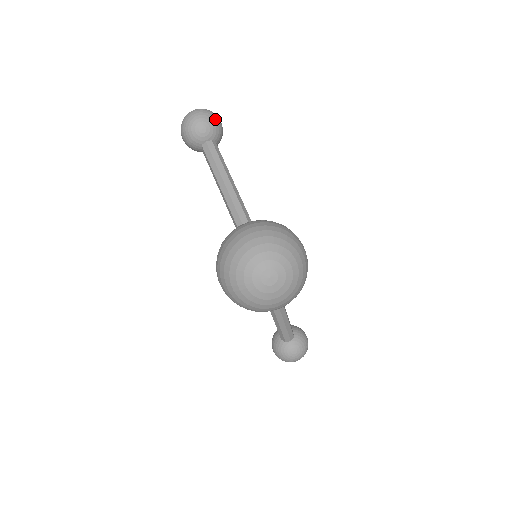
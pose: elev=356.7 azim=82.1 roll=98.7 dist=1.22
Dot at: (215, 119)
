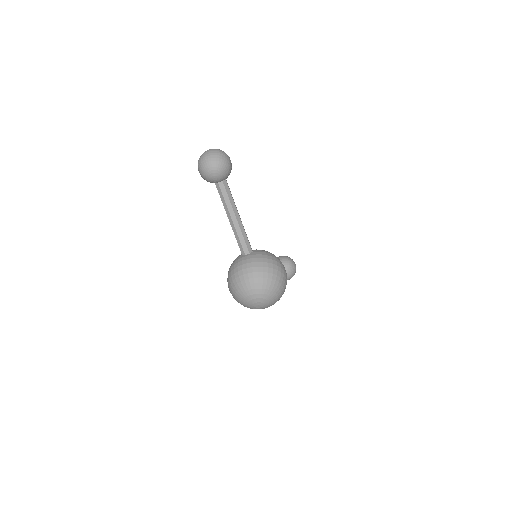
Dot at: (224, 167)
